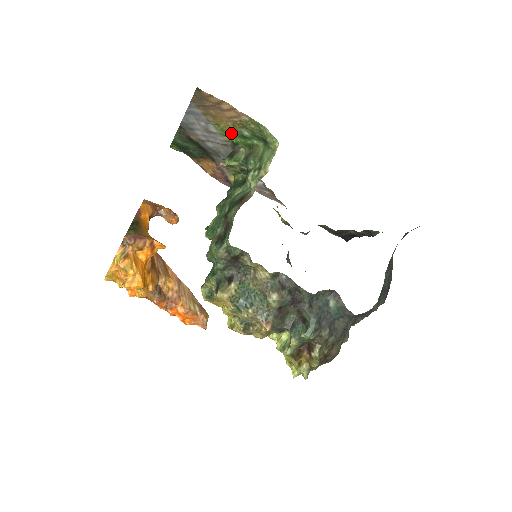
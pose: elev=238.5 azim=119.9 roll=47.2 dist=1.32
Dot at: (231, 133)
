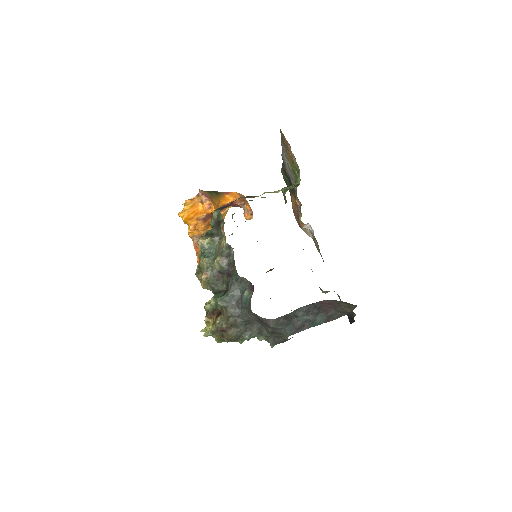
Dot at: (294, 172)
